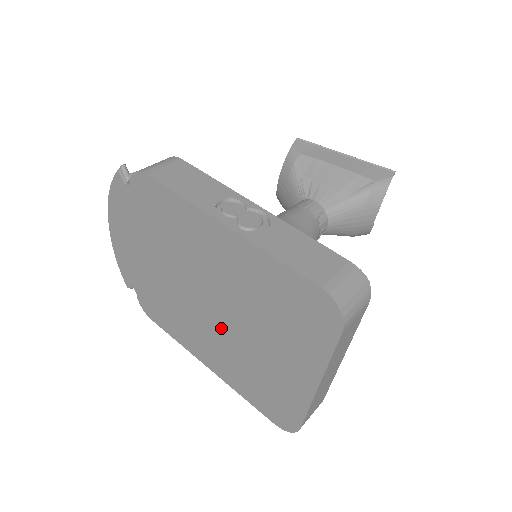
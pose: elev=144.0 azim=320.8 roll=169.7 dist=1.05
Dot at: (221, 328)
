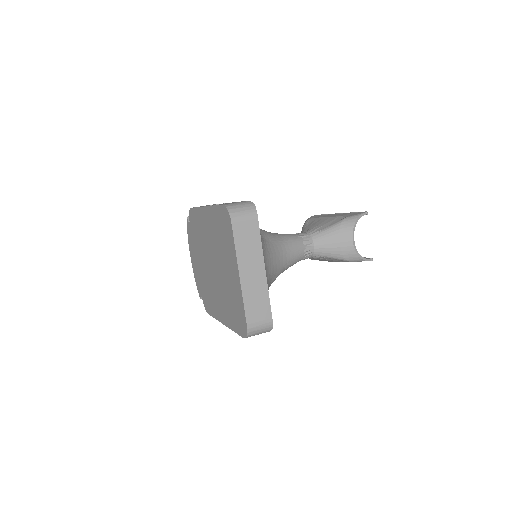
Dot at: (218, 280)
